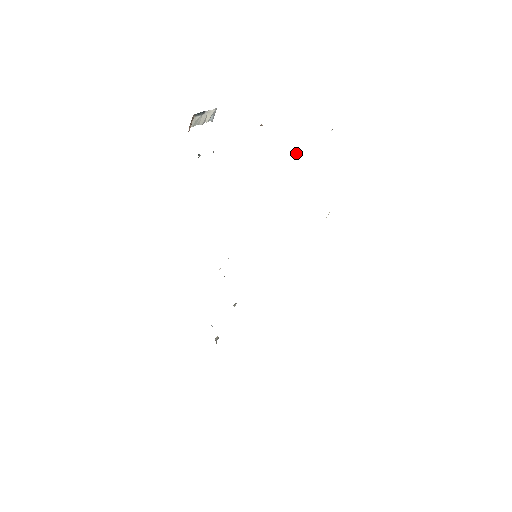
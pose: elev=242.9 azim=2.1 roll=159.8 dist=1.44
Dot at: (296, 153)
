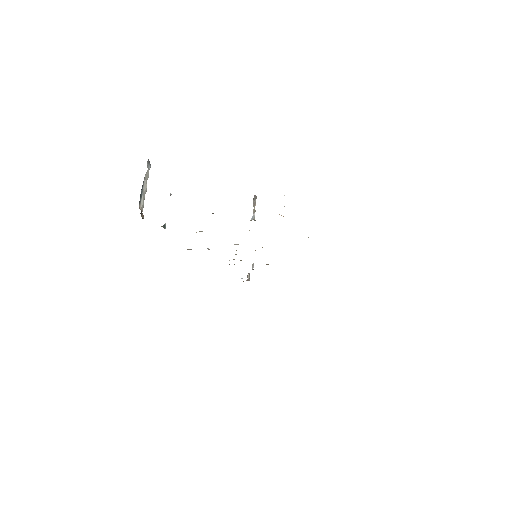
Dot at: (255, 201)
